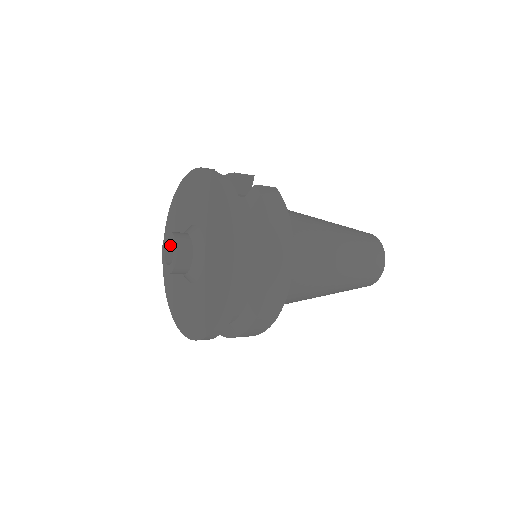
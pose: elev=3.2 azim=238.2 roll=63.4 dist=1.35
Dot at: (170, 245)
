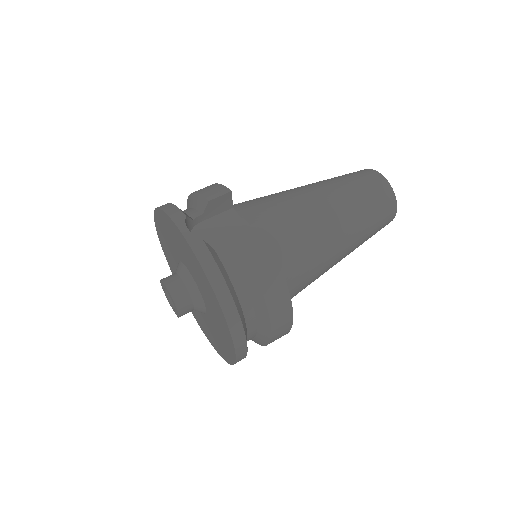
Dot at: occluded
